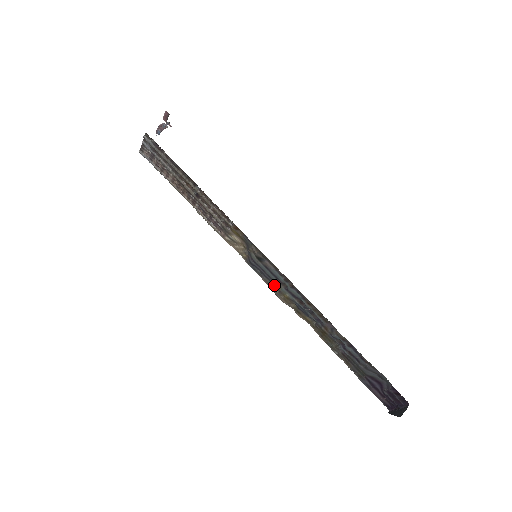
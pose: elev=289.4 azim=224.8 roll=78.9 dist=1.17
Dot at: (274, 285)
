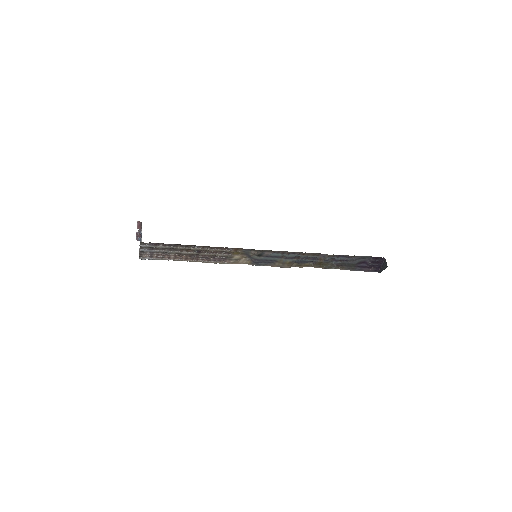
Dot at: (277, 263)
